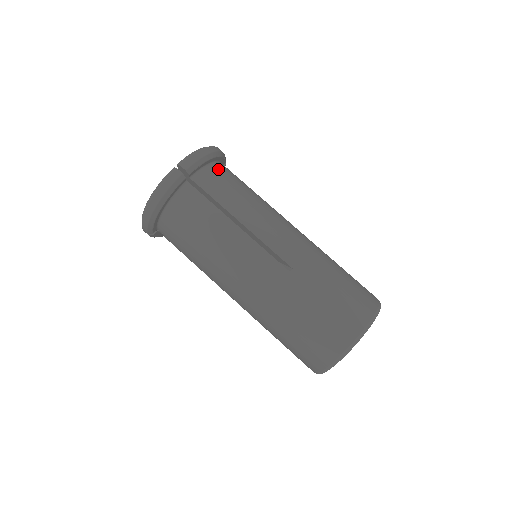
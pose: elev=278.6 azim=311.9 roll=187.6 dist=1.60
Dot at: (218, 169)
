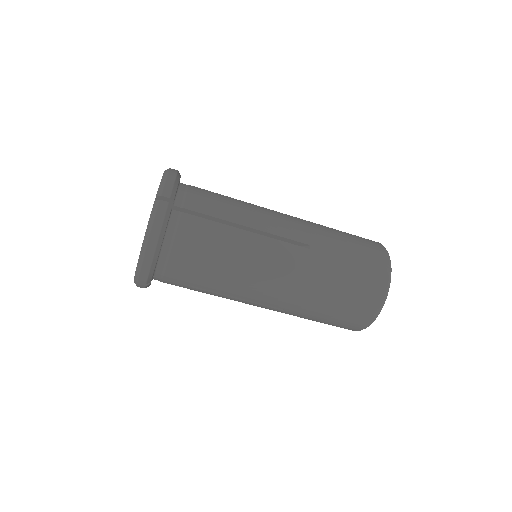
Dot at: (189, 187)
